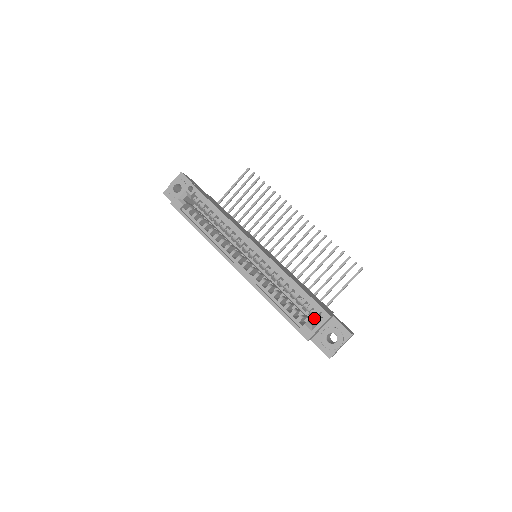
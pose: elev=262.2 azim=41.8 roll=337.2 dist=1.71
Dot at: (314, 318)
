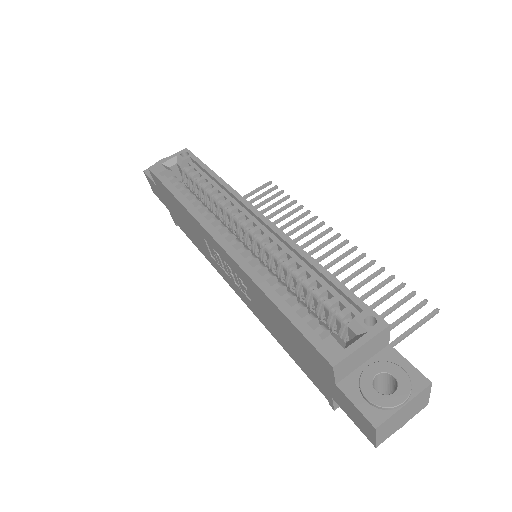
Dot at: (352, 330)
